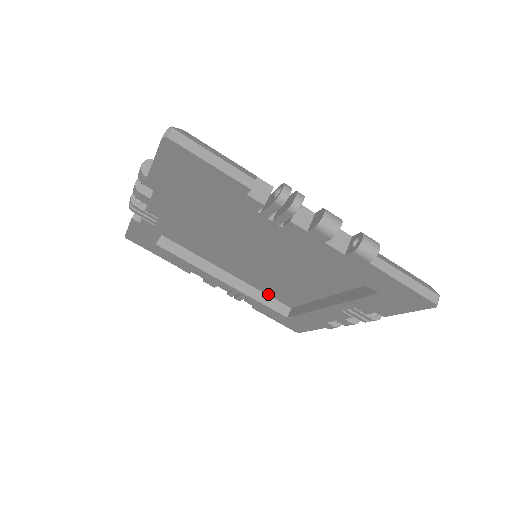
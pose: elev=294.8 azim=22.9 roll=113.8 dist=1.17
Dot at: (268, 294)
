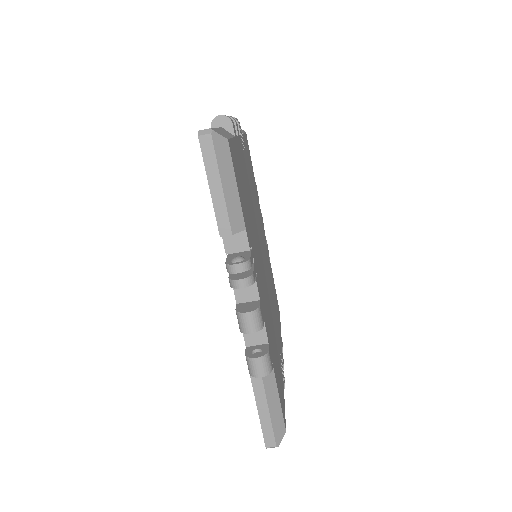
Dot at: occluded
